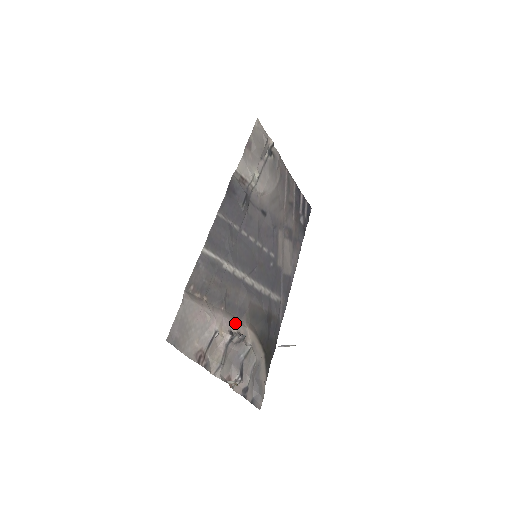
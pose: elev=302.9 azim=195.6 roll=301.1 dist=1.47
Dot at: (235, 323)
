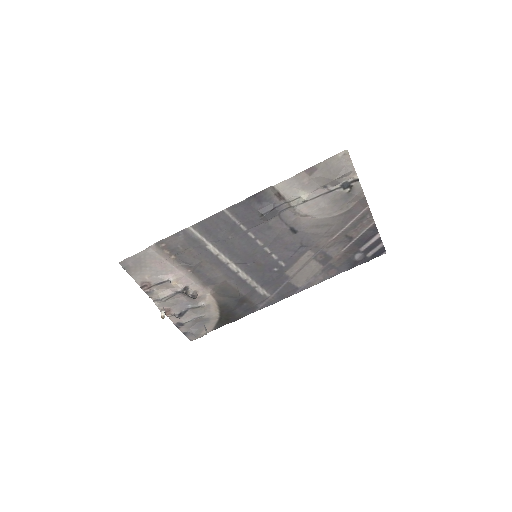
Dot at: (196, 285)
